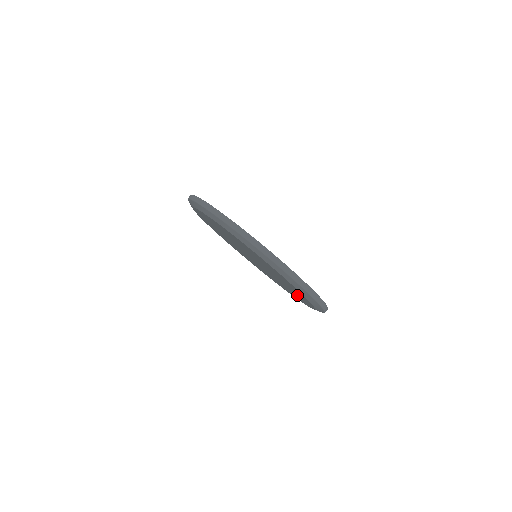
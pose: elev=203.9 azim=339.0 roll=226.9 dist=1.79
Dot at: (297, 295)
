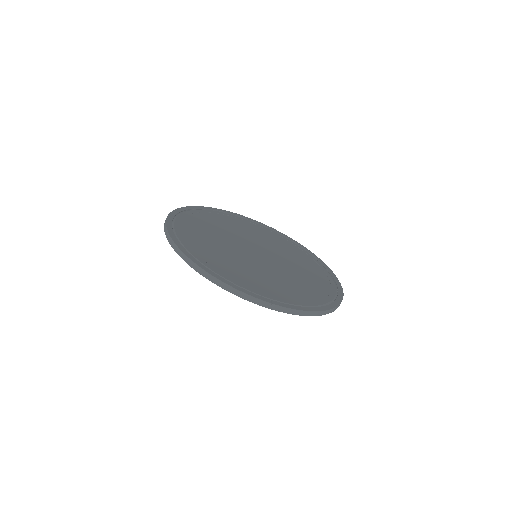
Dot at: occluded
